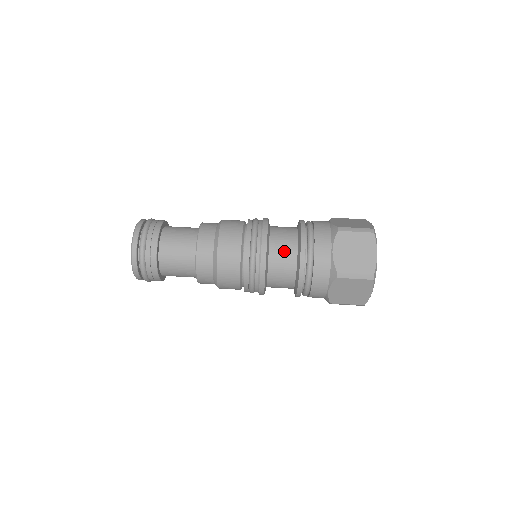
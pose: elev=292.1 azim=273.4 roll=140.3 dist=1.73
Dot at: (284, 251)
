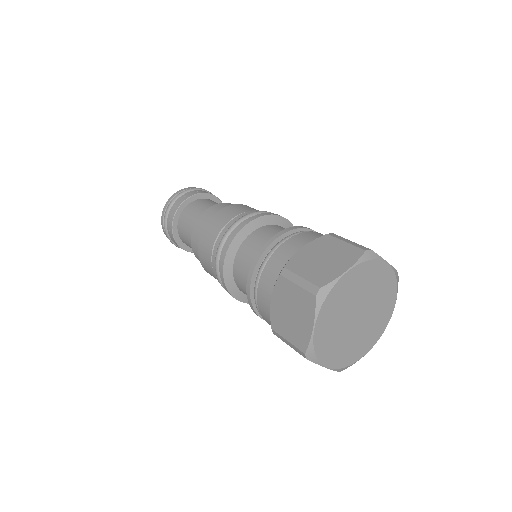
Dot at: occluded
